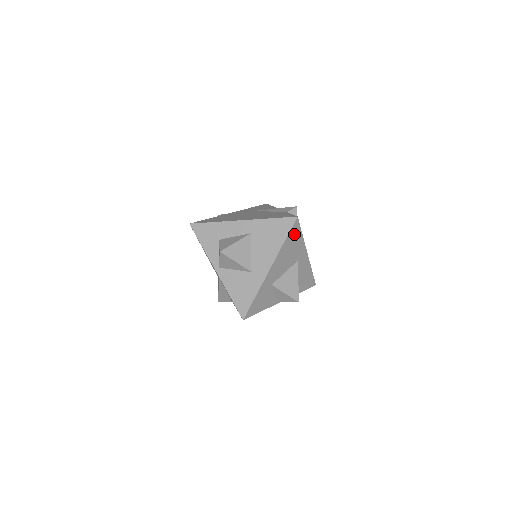
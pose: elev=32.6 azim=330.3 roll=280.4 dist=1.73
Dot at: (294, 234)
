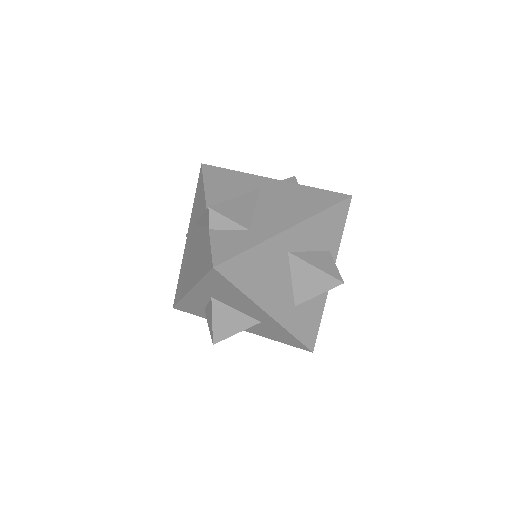
Dot at: (240, 270)
